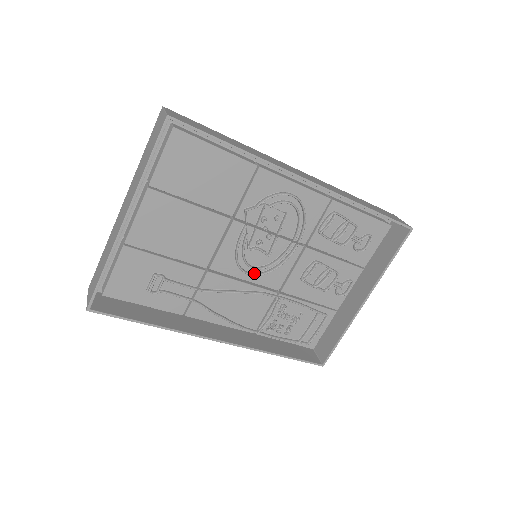
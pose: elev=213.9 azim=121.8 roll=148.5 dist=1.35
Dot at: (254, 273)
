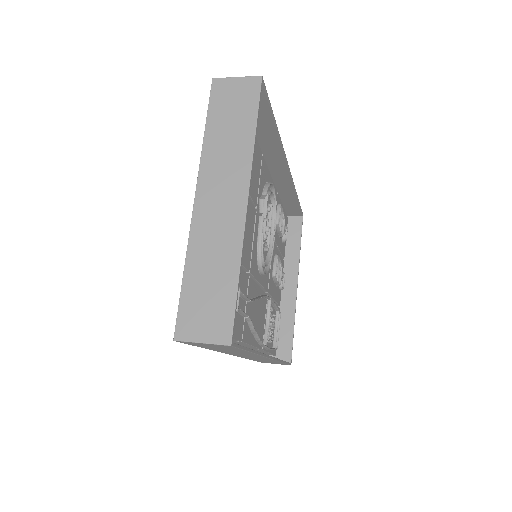
Dot at: occluded
